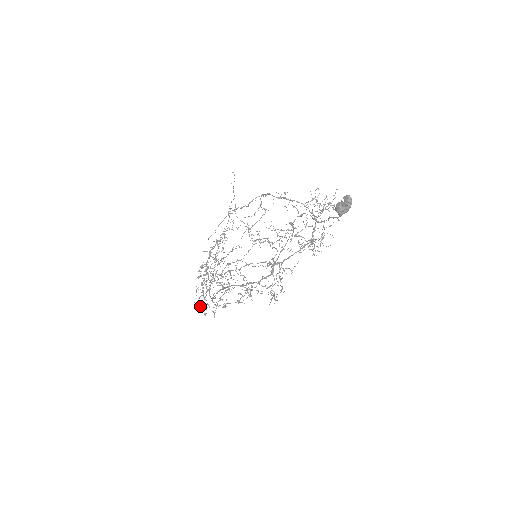
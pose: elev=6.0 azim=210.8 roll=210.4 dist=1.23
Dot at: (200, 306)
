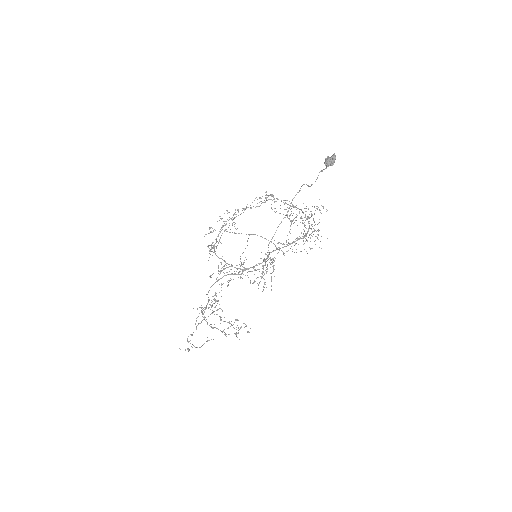
Dot at: (185, 350)
